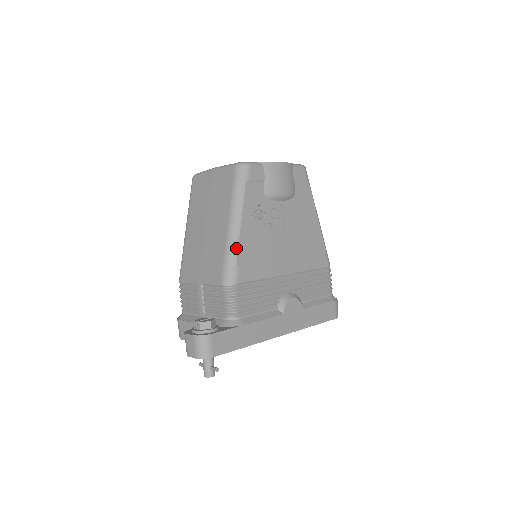
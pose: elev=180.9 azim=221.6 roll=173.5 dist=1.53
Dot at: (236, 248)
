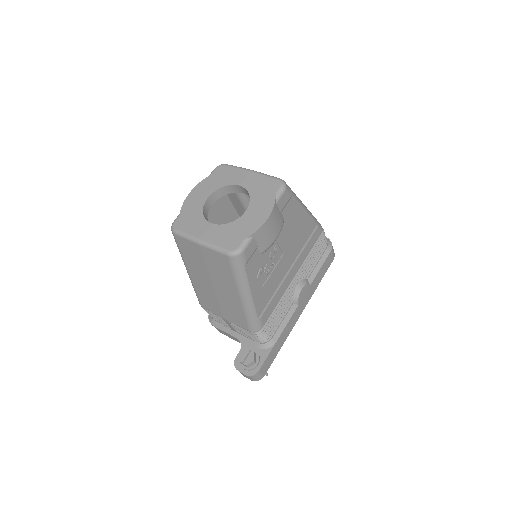
Dot at: (254, 311)
